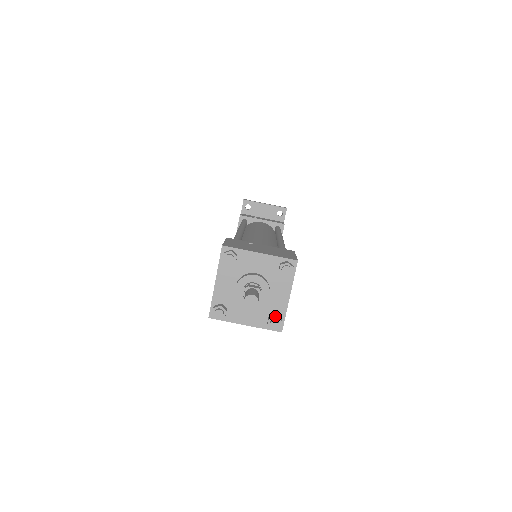
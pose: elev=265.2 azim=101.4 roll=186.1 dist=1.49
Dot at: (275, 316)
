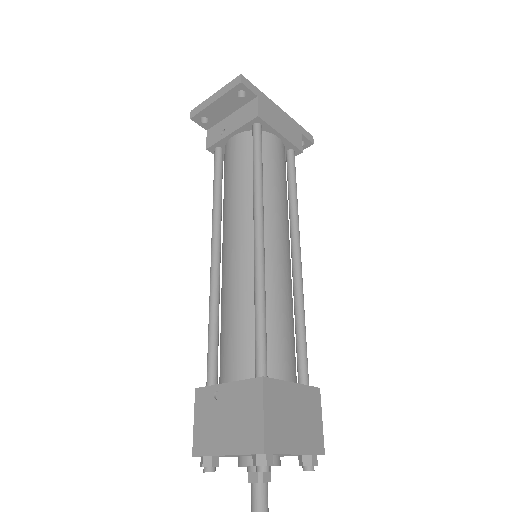
Dot at: (301, 464)
